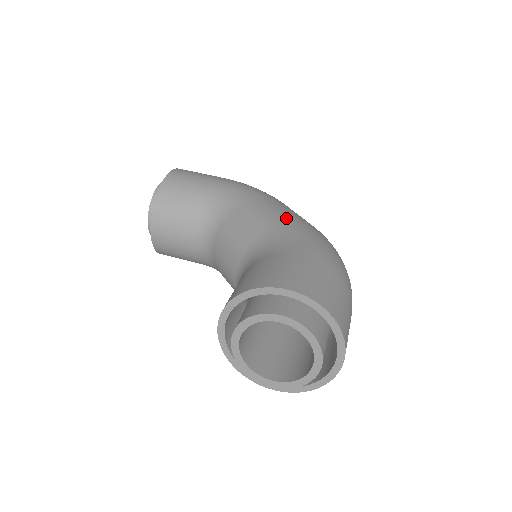
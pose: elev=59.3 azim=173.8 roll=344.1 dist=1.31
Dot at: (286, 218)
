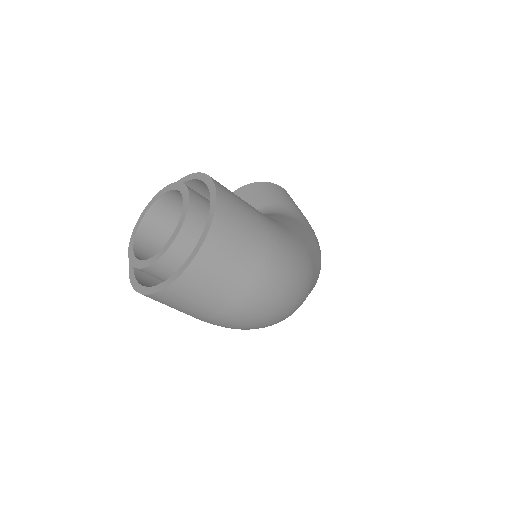
Dot at: (299, 232)
